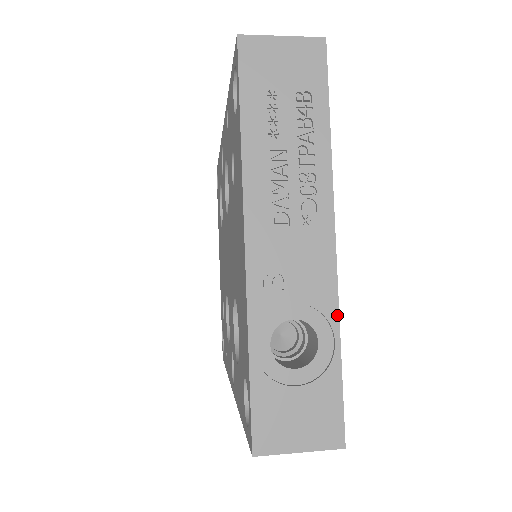
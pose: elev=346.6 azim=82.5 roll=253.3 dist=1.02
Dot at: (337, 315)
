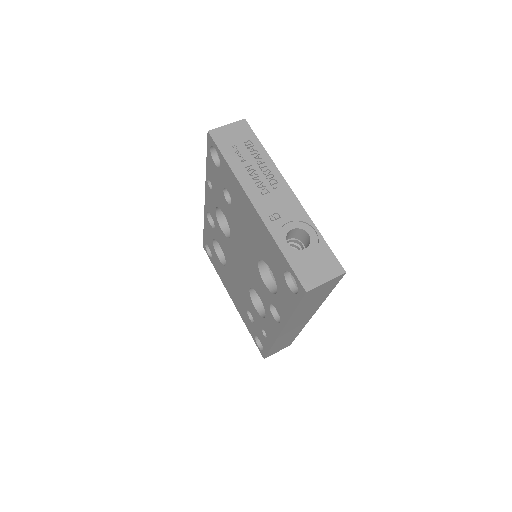
Dot at: (310, 220)
